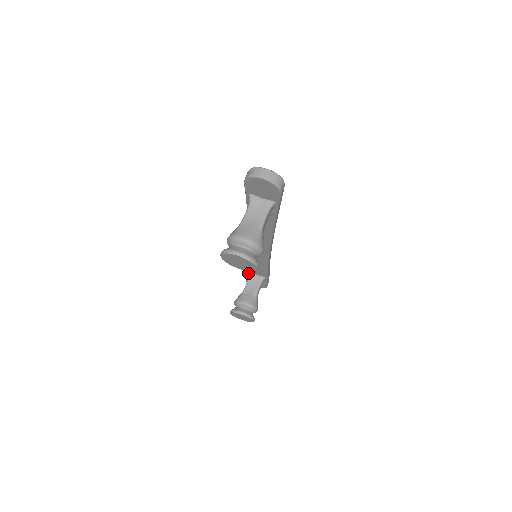
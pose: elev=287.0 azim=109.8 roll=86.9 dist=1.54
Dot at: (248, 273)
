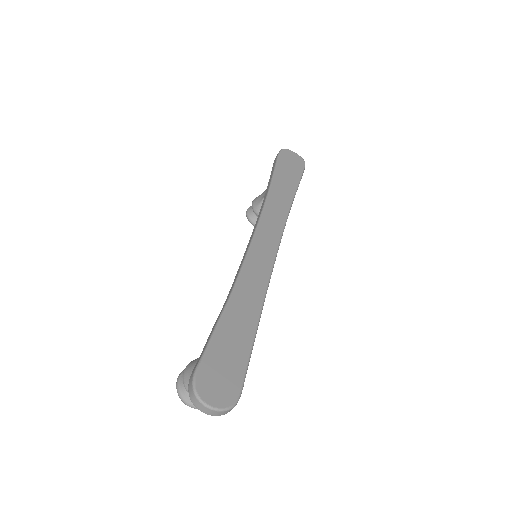
Dot at: occluded
